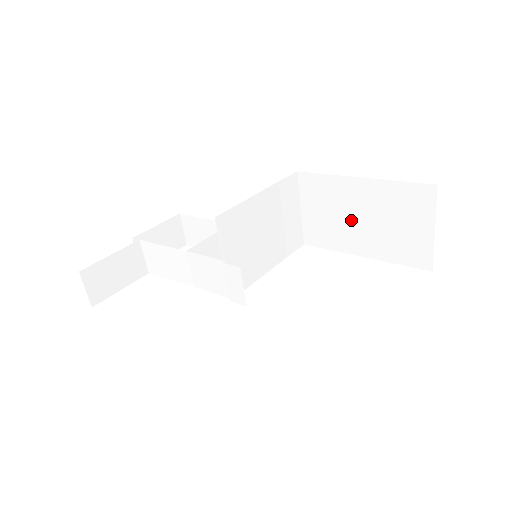
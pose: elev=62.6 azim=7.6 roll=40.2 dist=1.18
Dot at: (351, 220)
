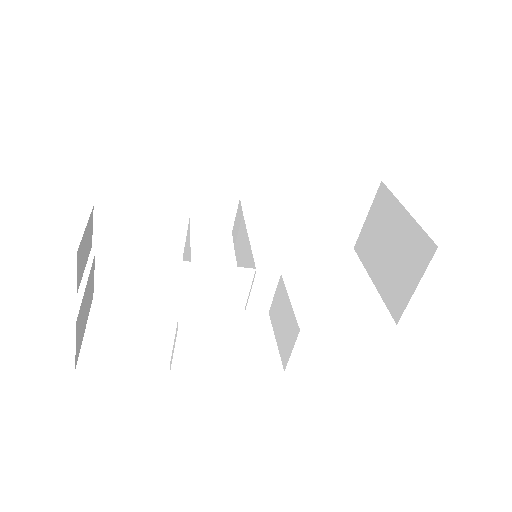
Dot at: (295, 208)
